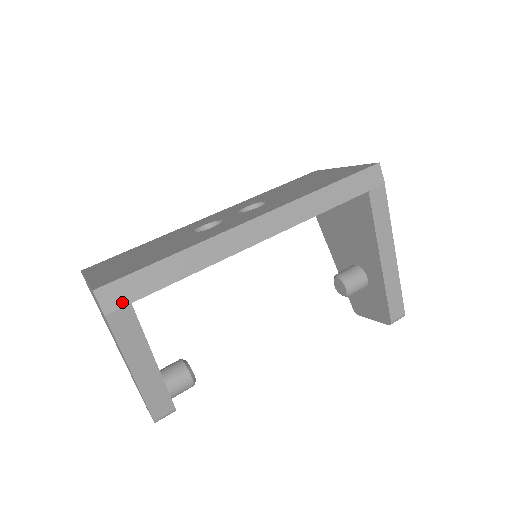
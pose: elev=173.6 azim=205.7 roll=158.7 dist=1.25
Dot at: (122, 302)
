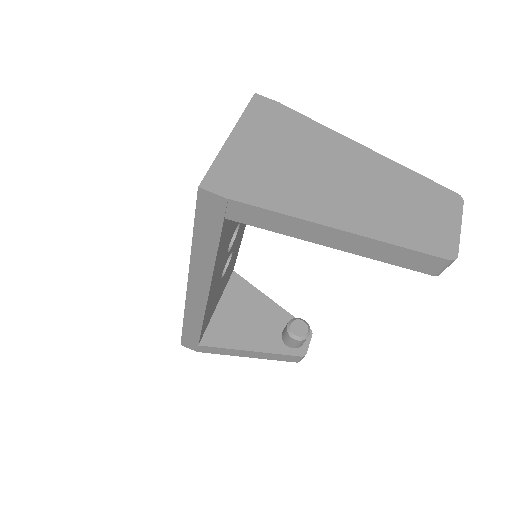
Dot at: (195, 346)
